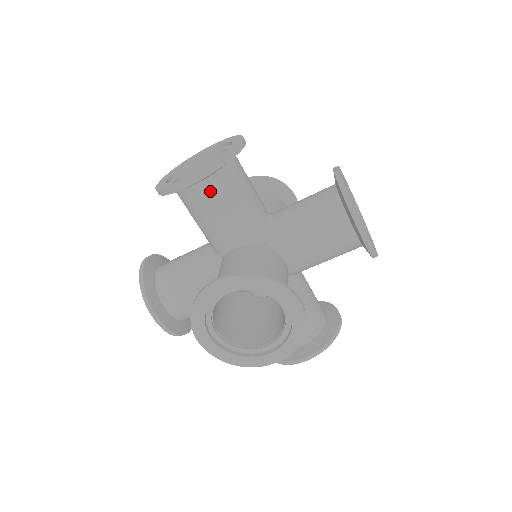
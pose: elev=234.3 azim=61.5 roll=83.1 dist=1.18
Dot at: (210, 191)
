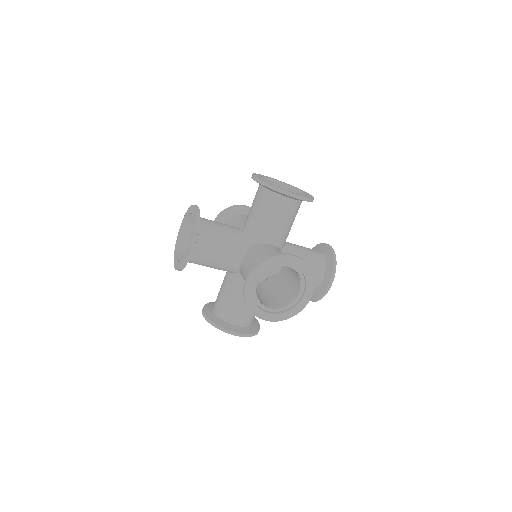
Dot at: (203, 246)
